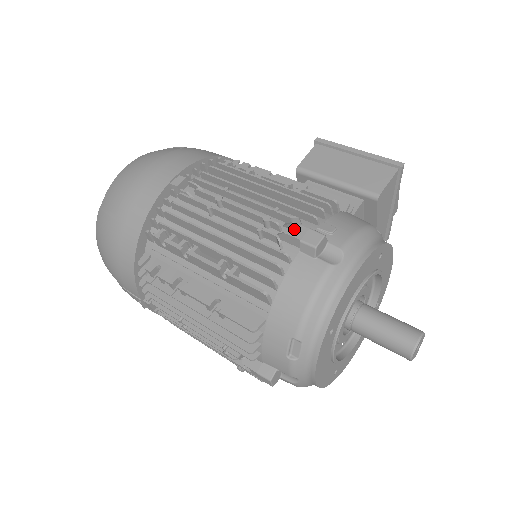
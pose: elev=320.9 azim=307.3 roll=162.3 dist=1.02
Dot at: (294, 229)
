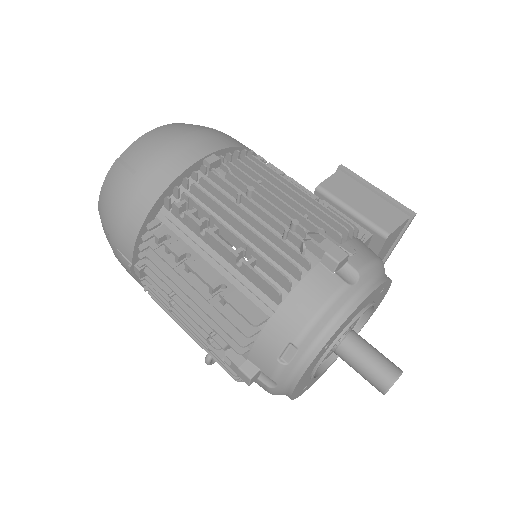
Dot at: (318, 240)
